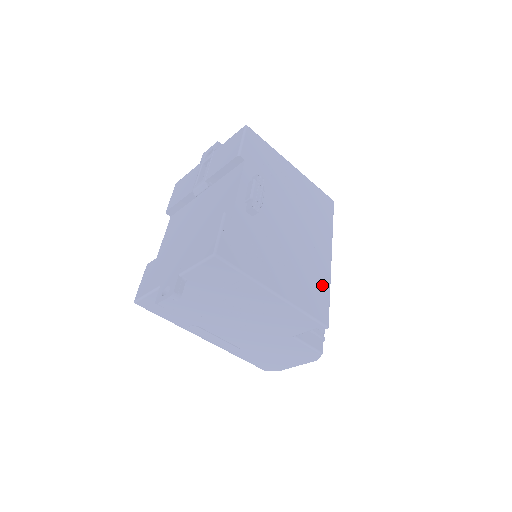
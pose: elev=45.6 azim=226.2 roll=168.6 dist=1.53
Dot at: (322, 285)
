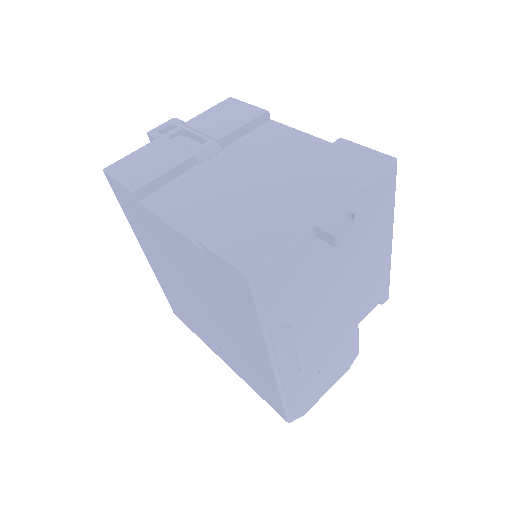
Dot at: occluded
